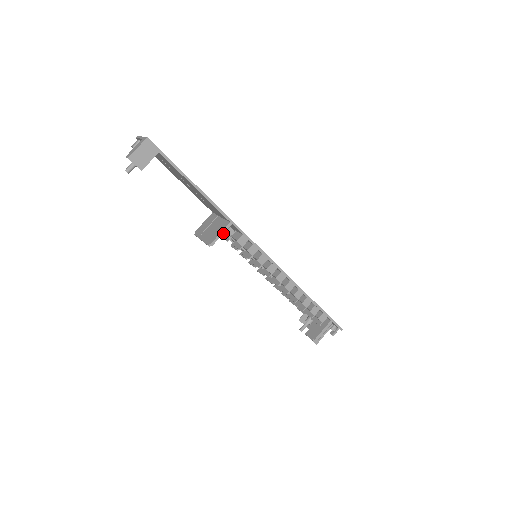
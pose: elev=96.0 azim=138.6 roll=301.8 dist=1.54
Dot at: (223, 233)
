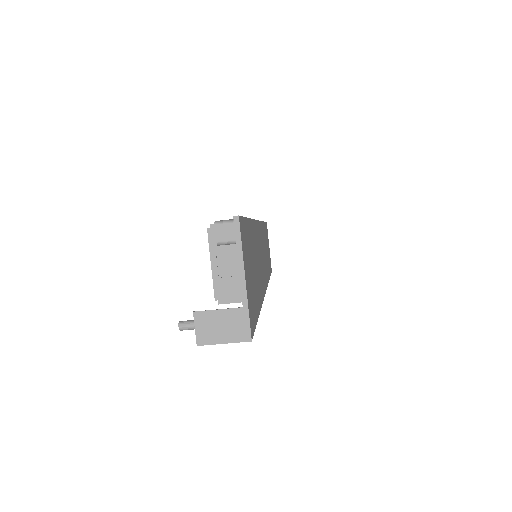
Dot at: occluded
